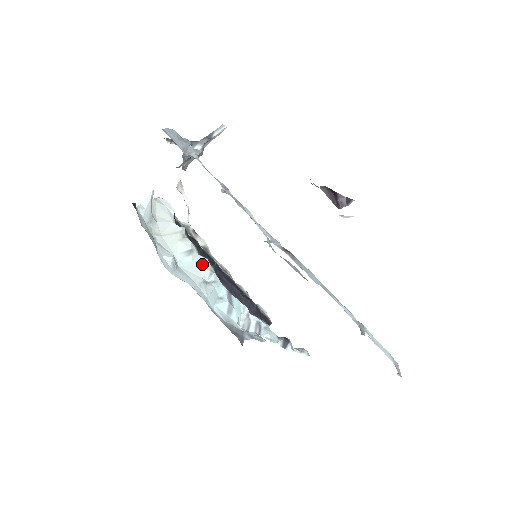
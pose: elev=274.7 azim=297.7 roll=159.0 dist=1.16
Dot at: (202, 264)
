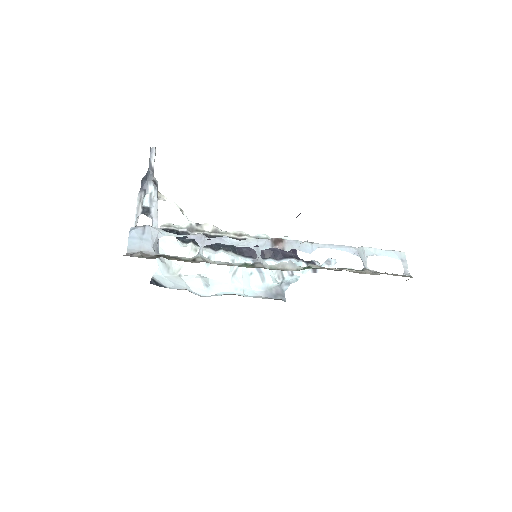
Dot at: (222, 261)
